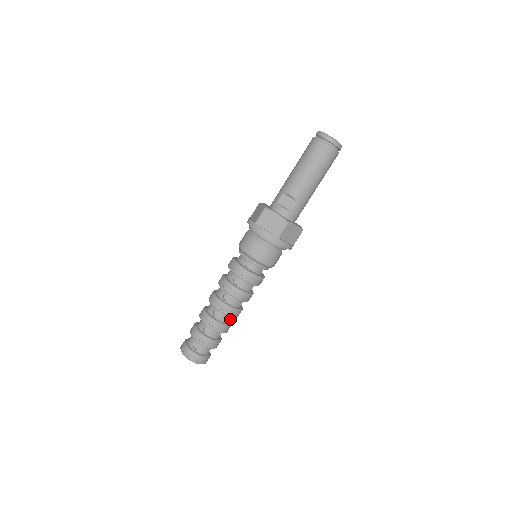
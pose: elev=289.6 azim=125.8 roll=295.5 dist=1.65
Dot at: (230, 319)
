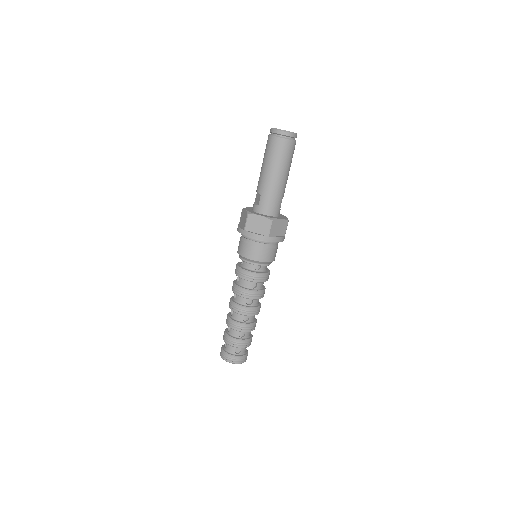
Dot at: (248, 319)
